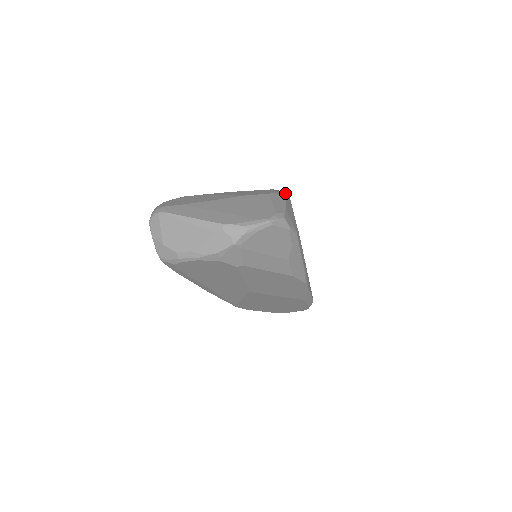
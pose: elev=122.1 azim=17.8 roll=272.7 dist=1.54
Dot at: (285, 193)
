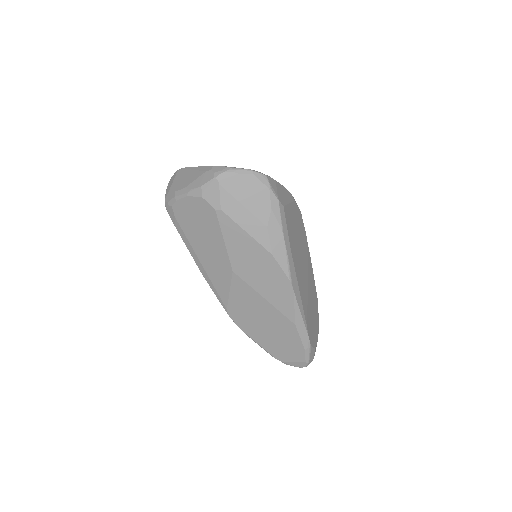
Dot at: (291, 194)
